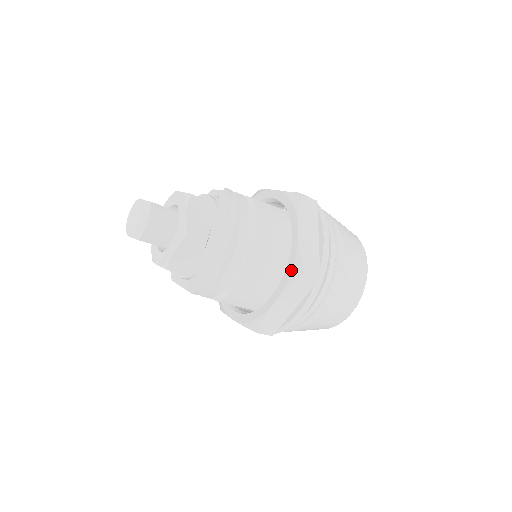
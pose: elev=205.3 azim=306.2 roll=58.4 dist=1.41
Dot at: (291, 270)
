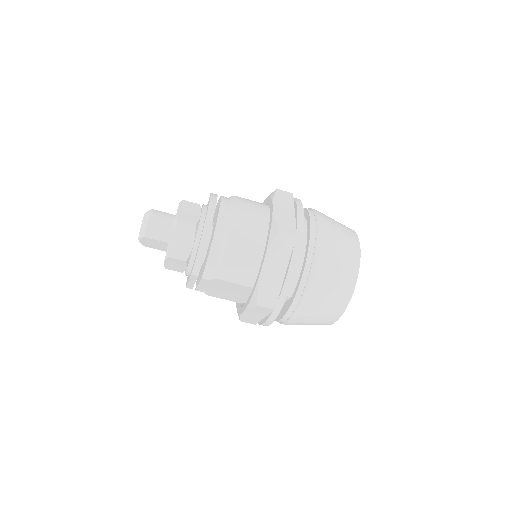
Dot at: (269, 233)
